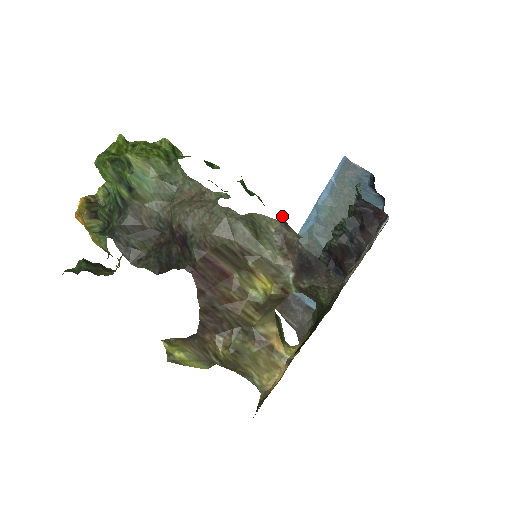
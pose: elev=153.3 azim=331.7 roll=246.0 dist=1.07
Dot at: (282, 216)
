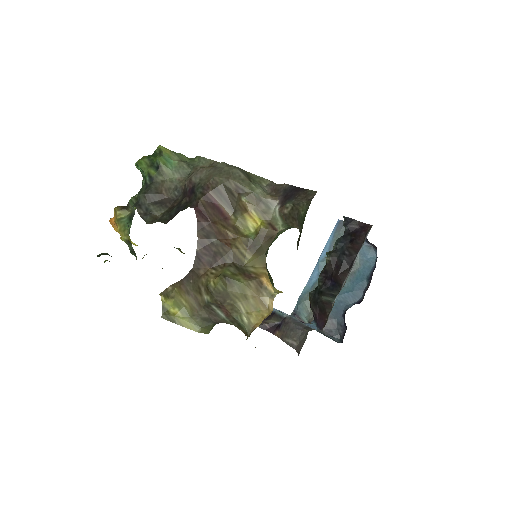
Dot at: occluded
